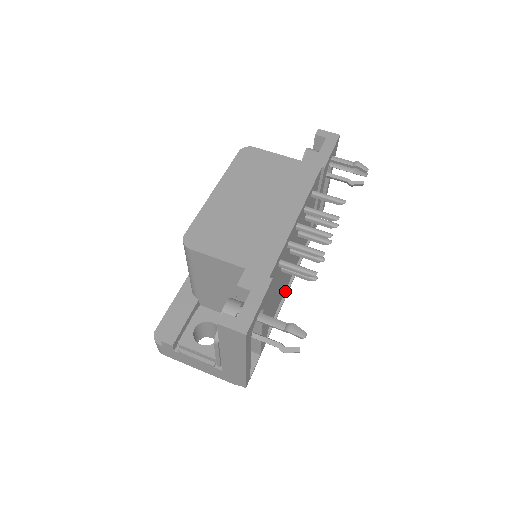
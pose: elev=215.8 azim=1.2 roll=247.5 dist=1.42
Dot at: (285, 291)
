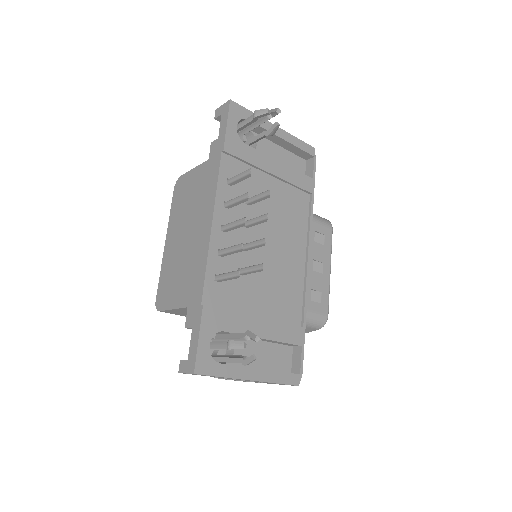
Dot at: (305, 266)
